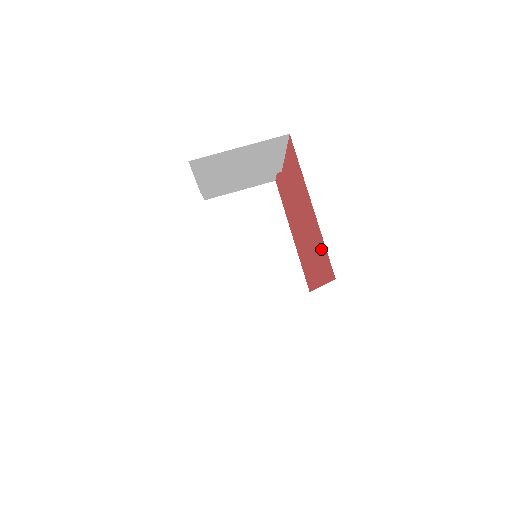
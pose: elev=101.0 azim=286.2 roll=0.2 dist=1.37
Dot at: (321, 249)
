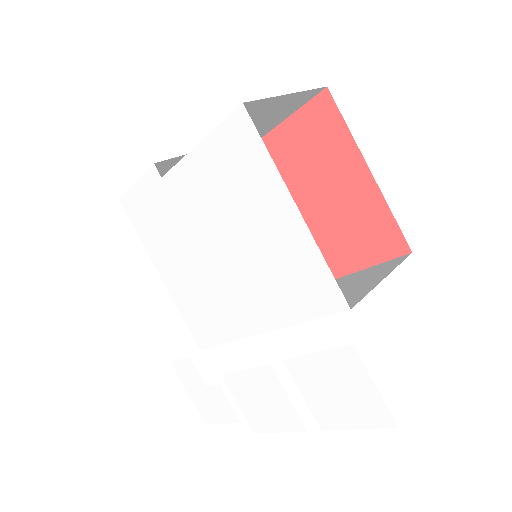
Dot at: (372, 225)
